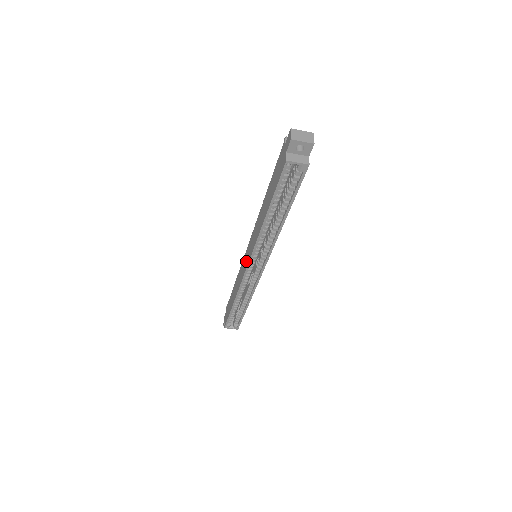
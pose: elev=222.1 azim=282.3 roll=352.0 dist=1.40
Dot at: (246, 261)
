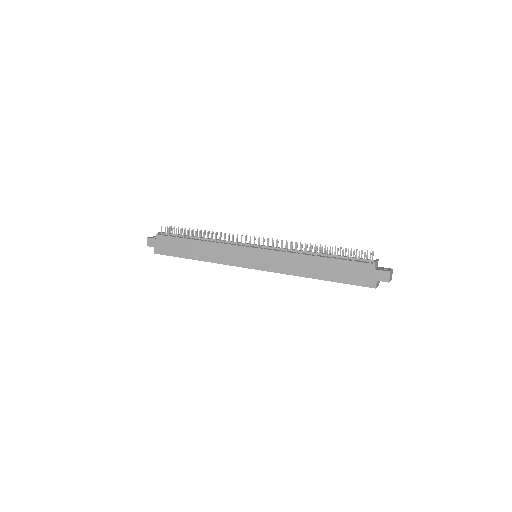
Dot at: (250, 261)
